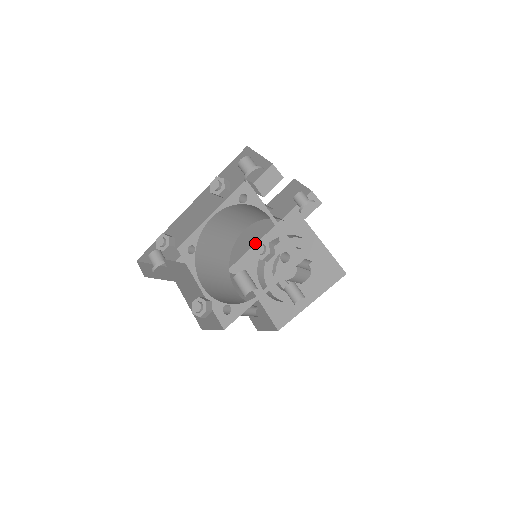
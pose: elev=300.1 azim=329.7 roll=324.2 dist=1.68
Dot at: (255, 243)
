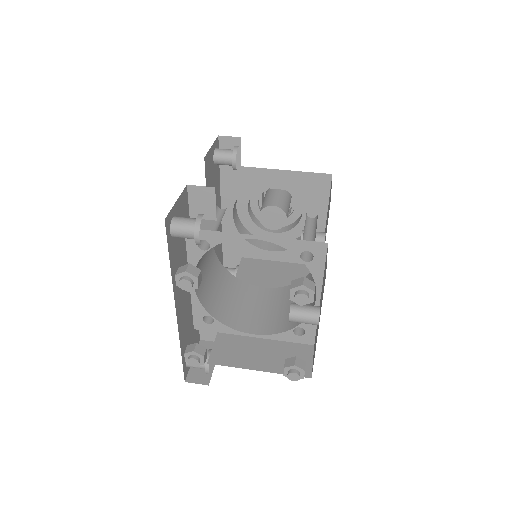
Dot at: occluded
